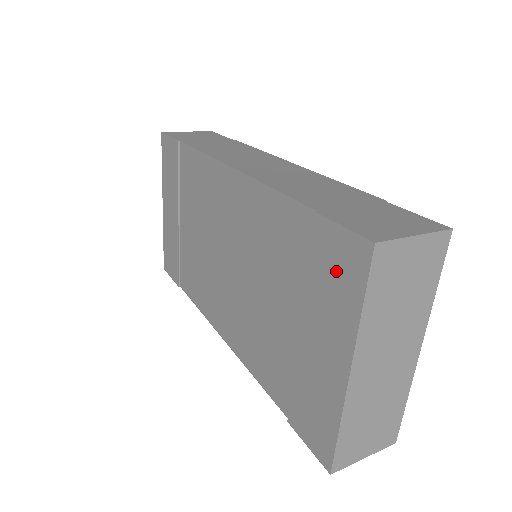
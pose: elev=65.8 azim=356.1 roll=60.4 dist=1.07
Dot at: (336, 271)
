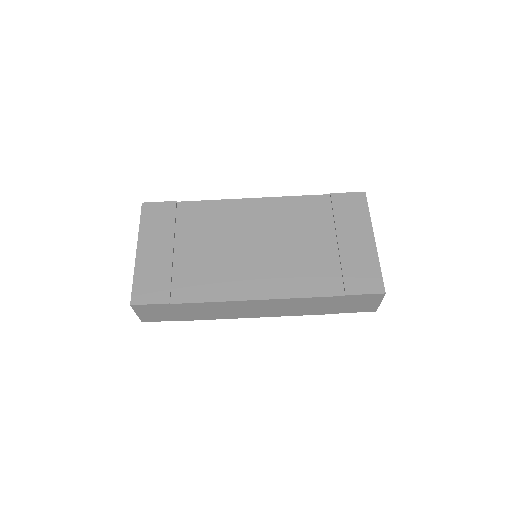
Dot at: (351, 207)
